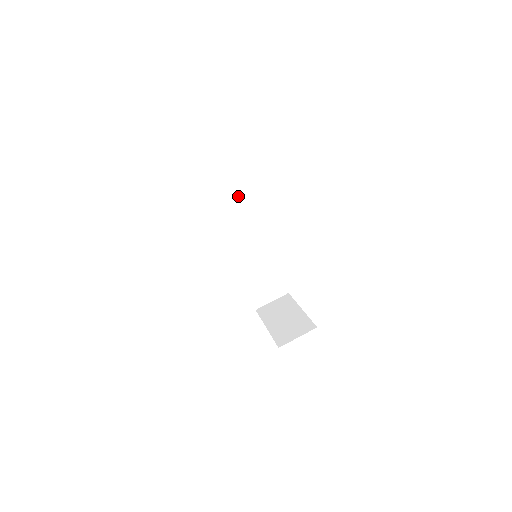
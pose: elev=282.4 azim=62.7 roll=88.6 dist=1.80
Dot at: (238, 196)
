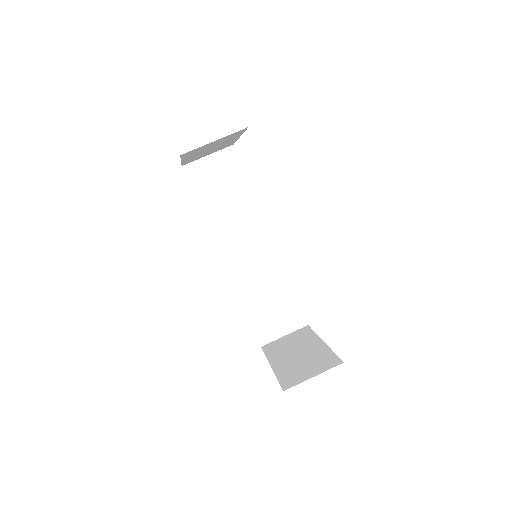
Dot at: (238, 183)
